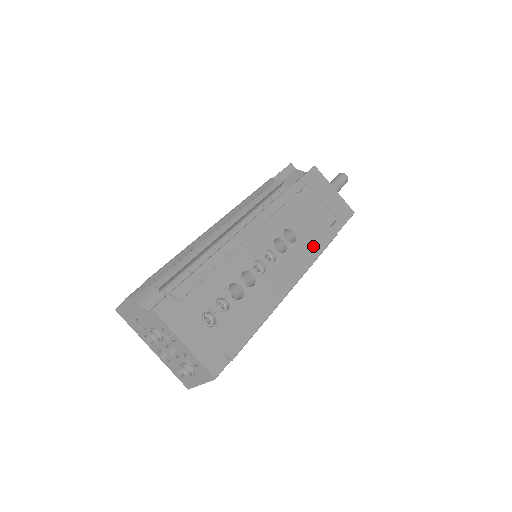
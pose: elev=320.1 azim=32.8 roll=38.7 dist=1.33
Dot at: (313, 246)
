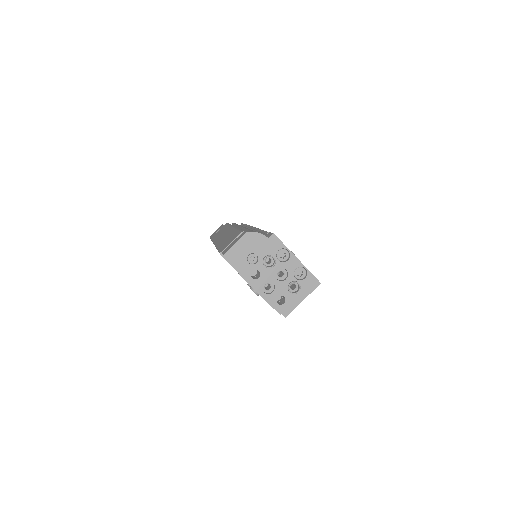
Dot at: occluded
